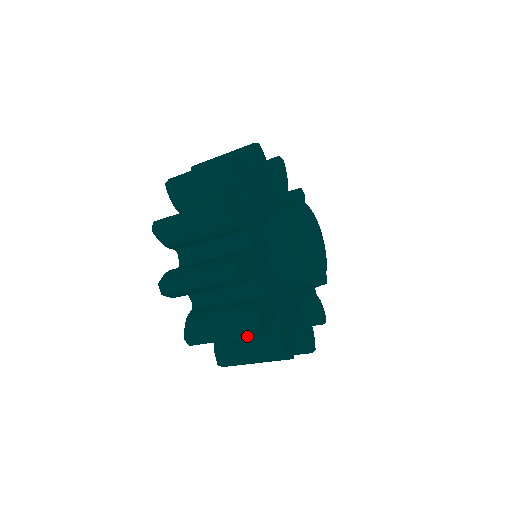
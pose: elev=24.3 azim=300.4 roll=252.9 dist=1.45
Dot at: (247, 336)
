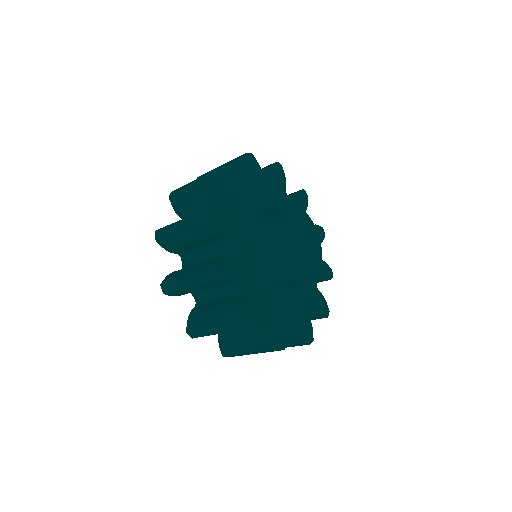
Dot at: (272, 351)
